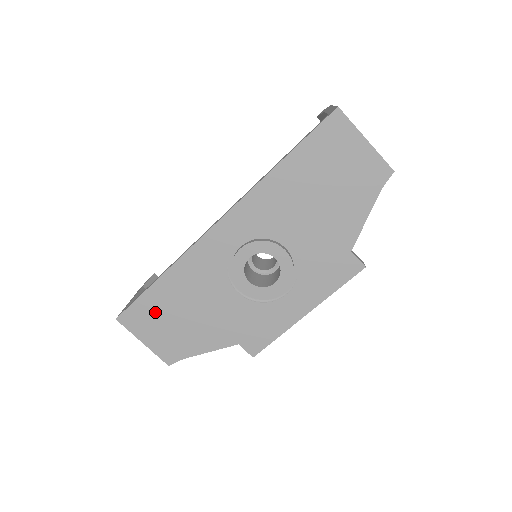
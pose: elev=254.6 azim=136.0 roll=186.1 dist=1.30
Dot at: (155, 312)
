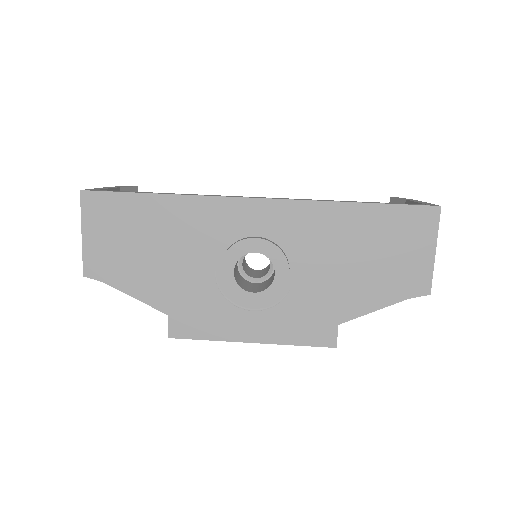
Dot at: (124, 219)
